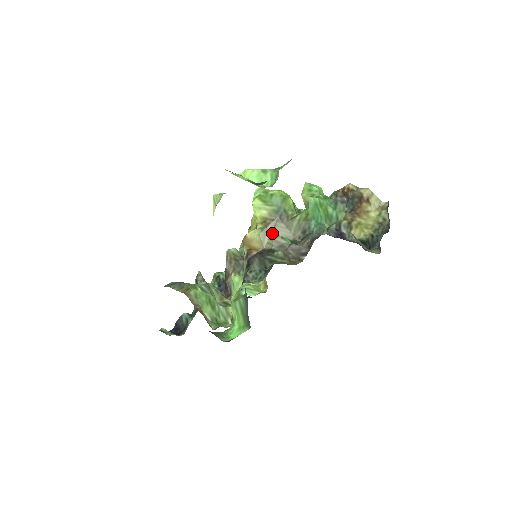
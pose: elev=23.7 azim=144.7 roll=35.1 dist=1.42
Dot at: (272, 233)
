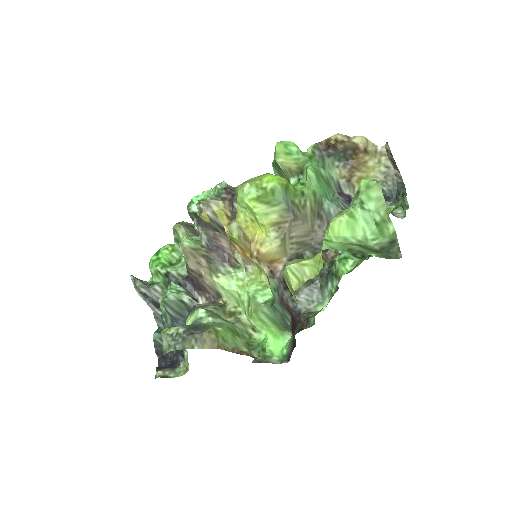
Dot at: (292, 236)
